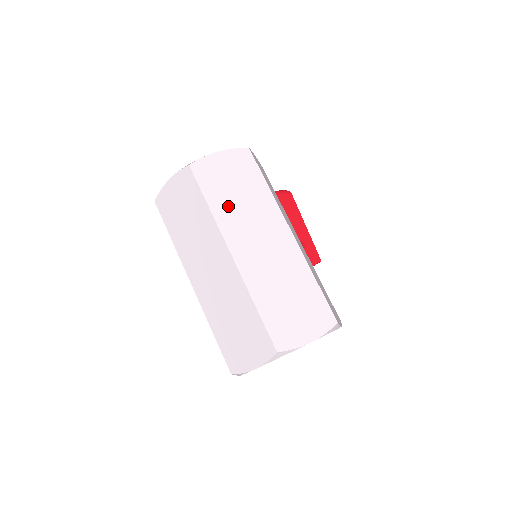
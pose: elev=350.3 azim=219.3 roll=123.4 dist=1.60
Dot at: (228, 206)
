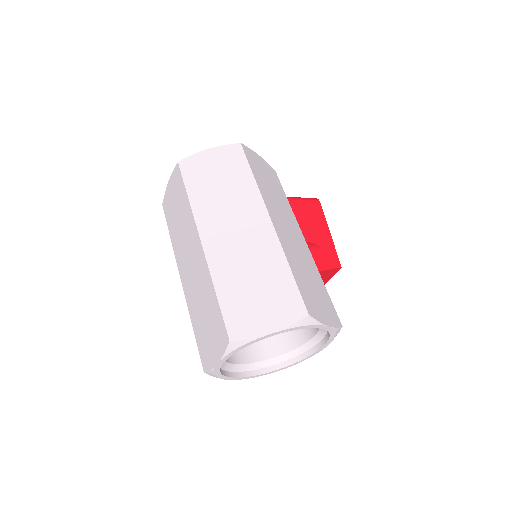
Dot at: (208, 196)
